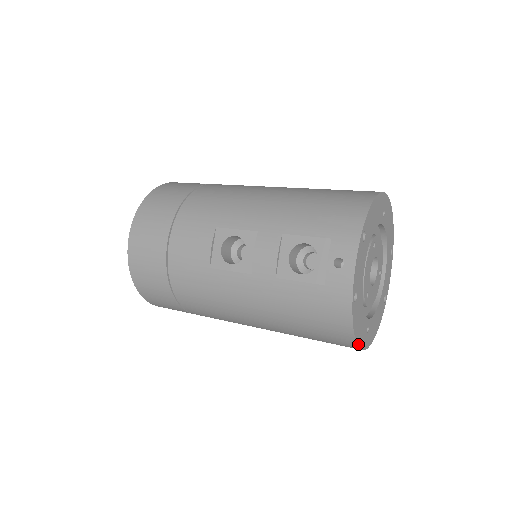
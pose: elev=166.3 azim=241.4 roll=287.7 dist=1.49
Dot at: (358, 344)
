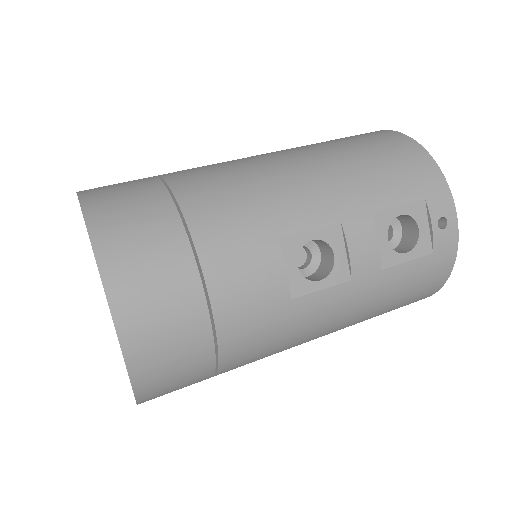
Dot at: occluded
